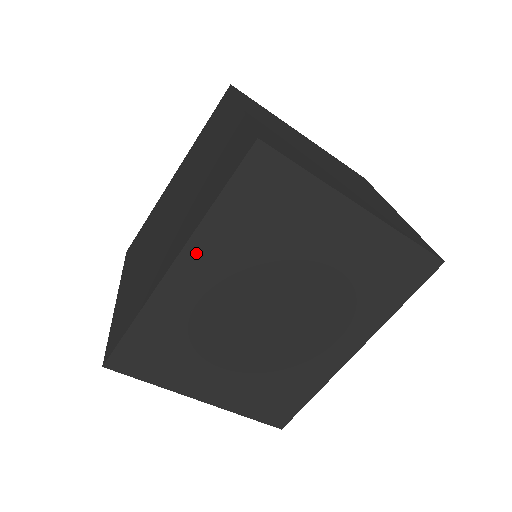
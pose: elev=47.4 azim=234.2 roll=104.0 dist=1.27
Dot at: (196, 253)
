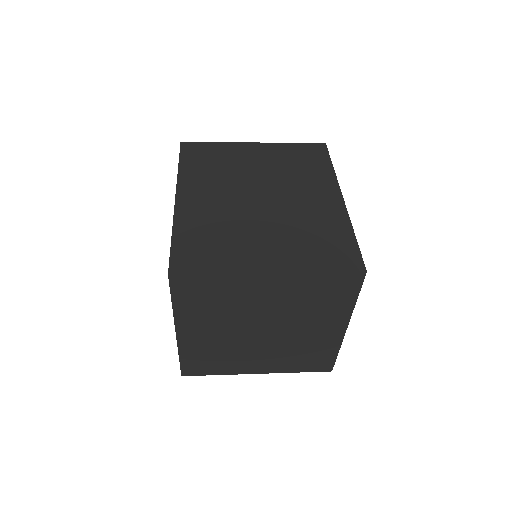
Dot at: occluded
